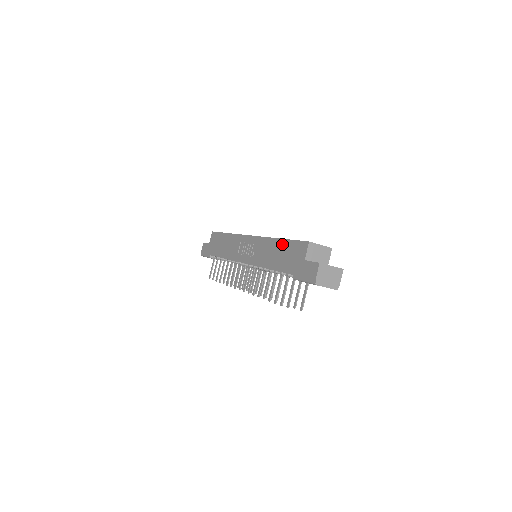
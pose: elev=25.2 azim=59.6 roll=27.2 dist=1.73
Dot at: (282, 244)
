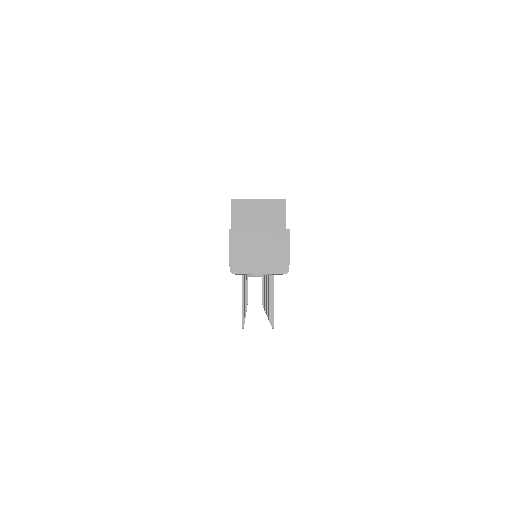
Dot at: occluded
